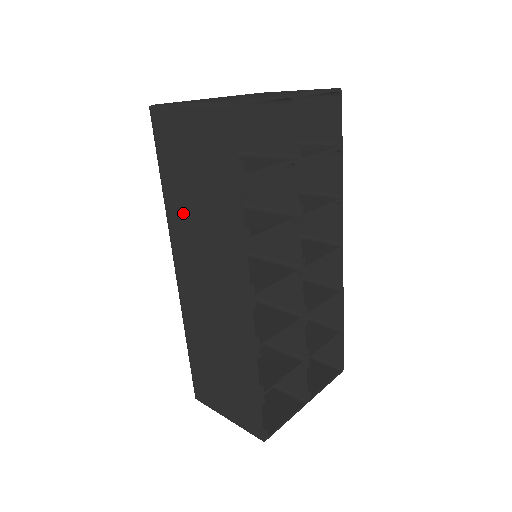
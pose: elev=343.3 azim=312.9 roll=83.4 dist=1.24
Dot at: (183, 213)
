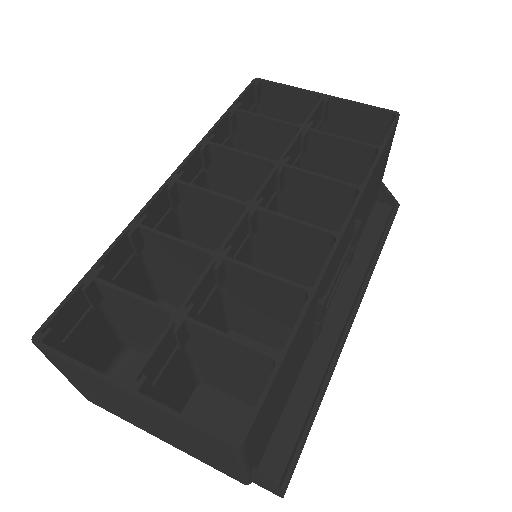
Dot at: occluded
